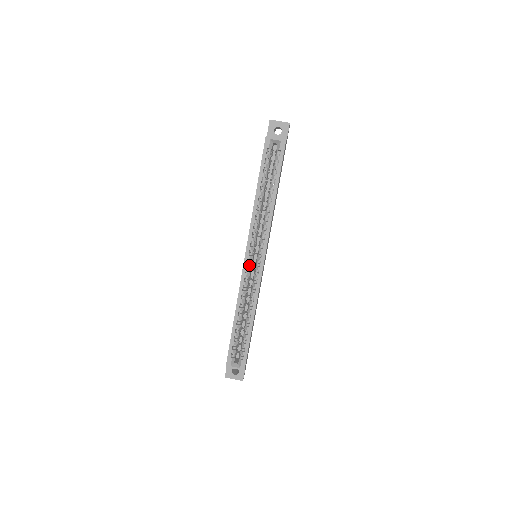
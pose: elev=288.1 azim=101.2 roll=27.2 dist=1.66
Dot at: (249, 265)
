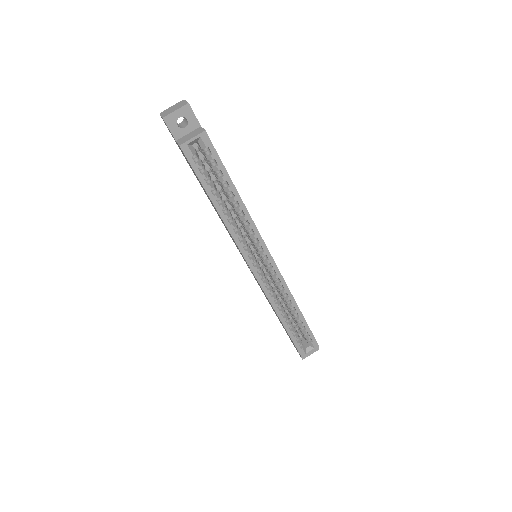
Dot at: (261, 274)
